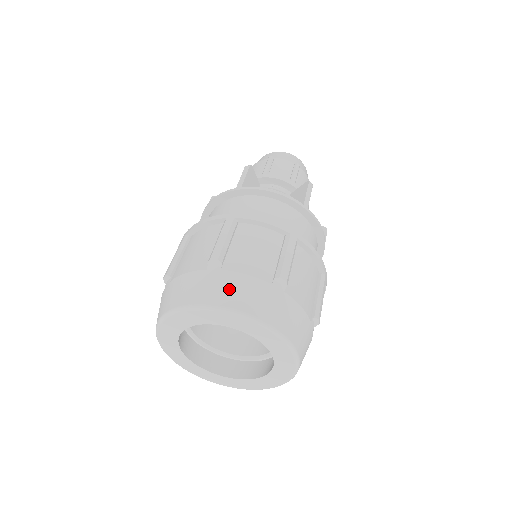
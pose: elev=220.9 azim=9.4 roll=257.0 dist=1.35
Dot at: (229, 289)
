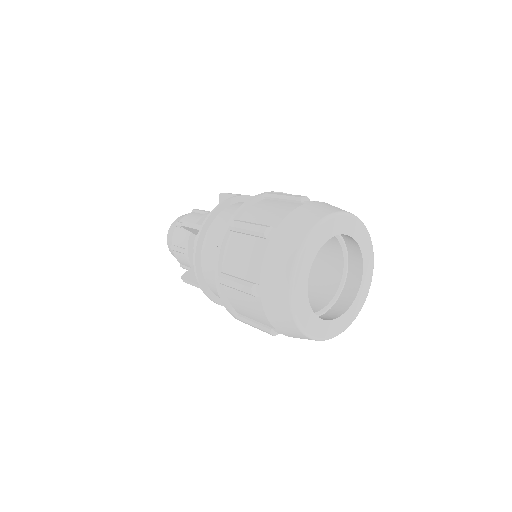
Dot at: (297, 224)
